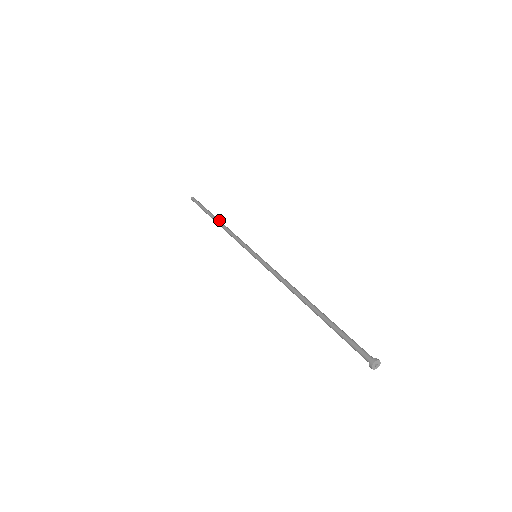
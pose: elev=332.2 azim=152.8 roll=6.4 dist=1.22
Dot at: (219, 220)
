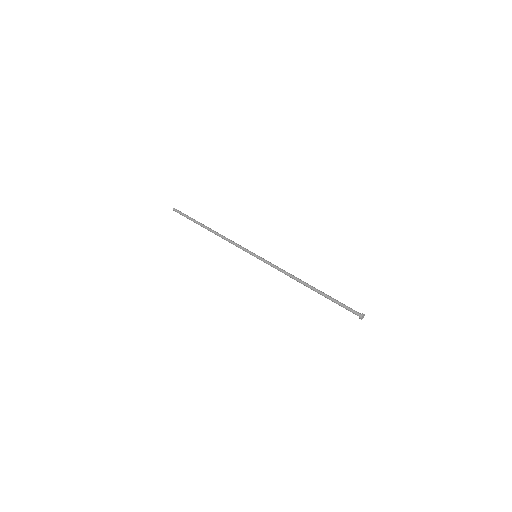
Dot at: (211, 229)
